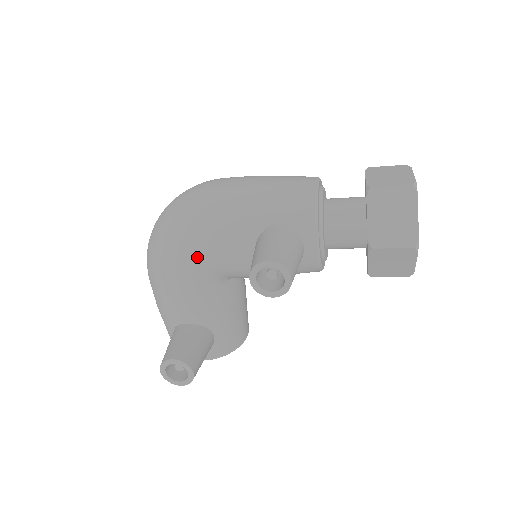
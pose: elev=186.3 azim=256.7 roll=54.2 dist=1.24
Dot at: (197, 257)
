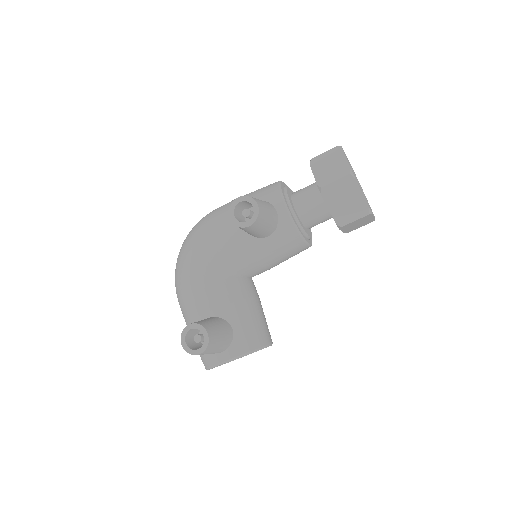
Dot at: (204, 249)
